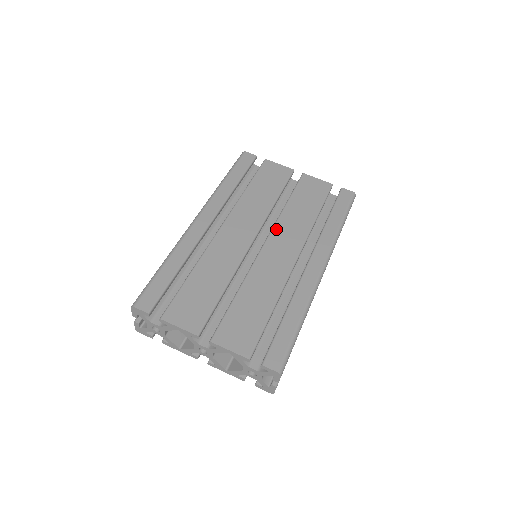
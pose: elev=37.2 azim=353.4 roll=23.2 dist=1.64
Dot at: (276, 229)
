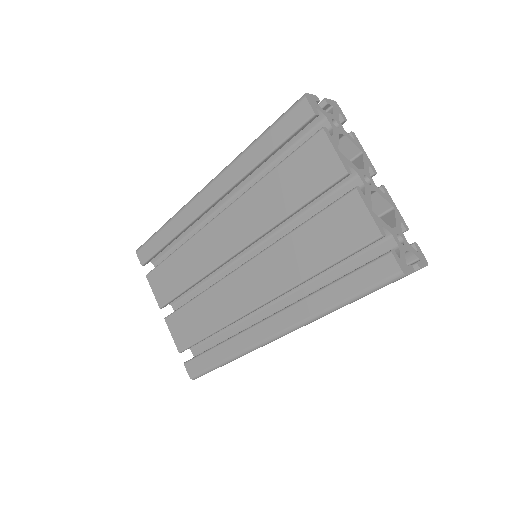
Dot at: (262, 257)
